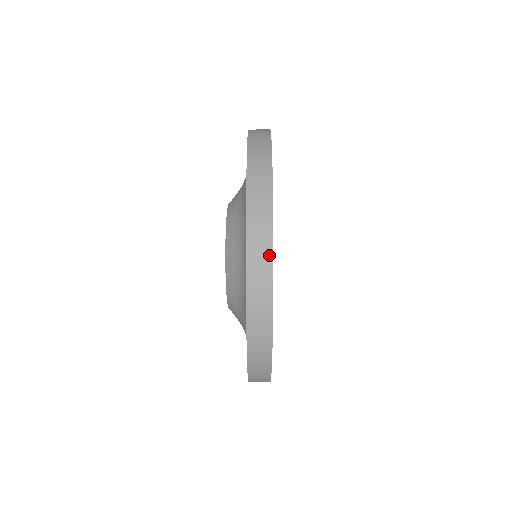
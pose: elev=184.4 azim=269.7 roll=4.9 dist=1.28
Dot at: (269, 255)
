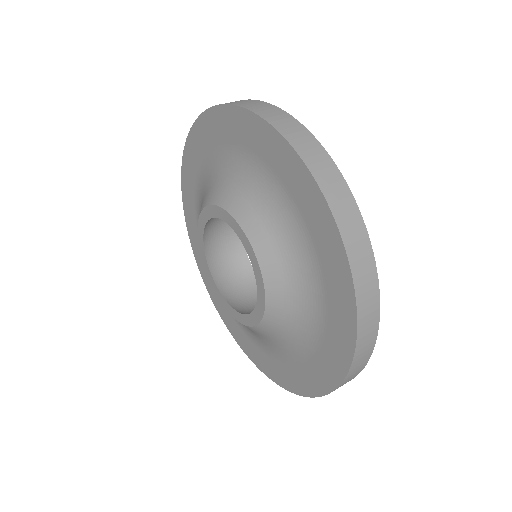
Dot at: occluded
